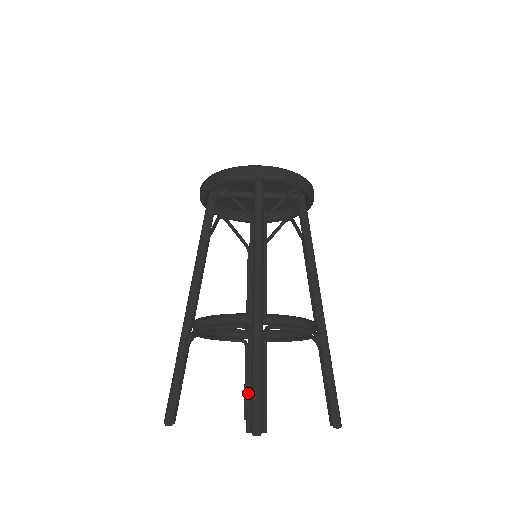
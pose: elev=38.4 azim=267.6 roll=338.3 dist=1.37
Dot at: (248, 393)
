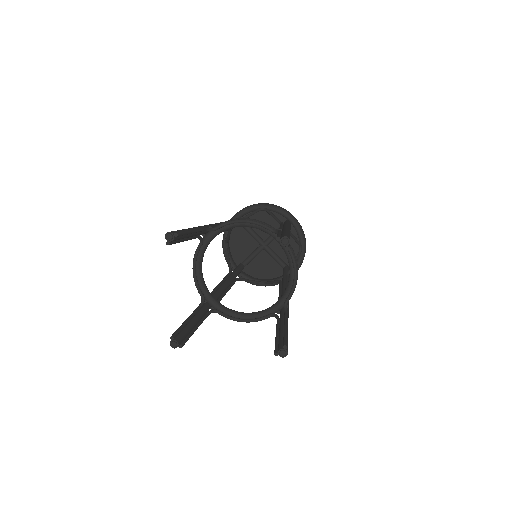
Dot at: occluded
